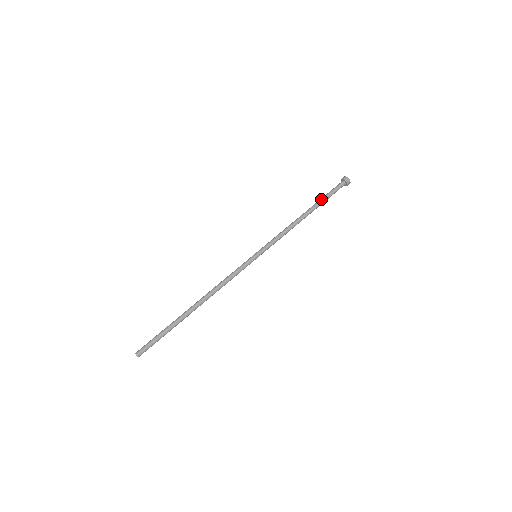
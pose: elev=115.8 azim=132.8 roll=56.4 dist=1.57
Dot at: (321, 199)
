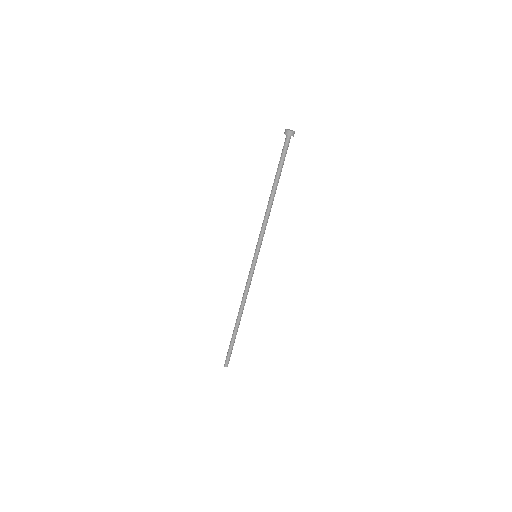
Dot at: (277, 170)
